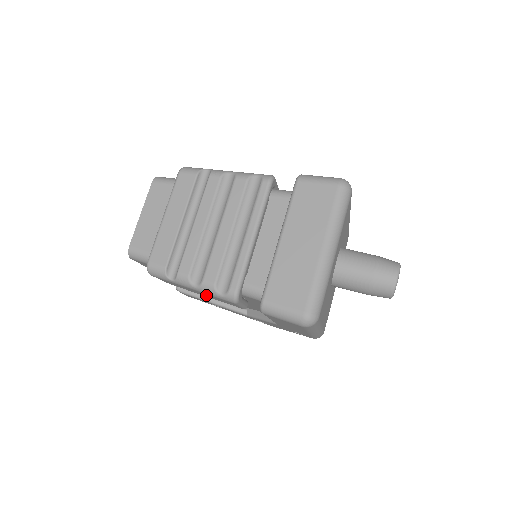
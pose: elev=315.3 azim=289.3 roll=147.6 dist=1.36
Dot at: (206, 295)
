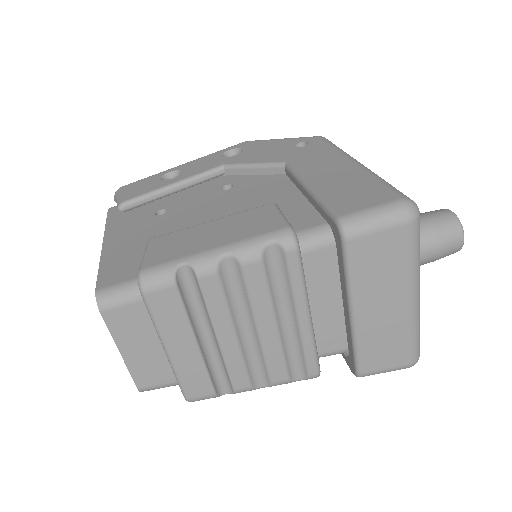
Dot at: occluded
